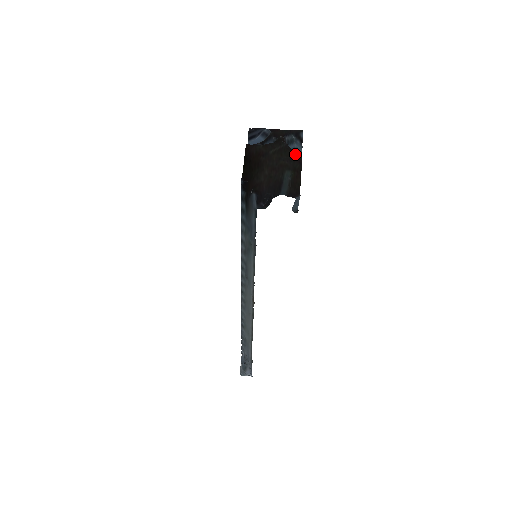
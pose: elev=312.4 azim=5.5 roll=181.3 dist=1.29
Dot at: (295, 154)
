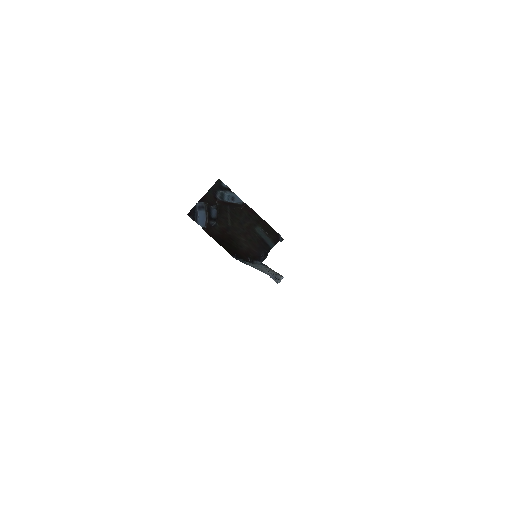
Dot at: (235, 201)
